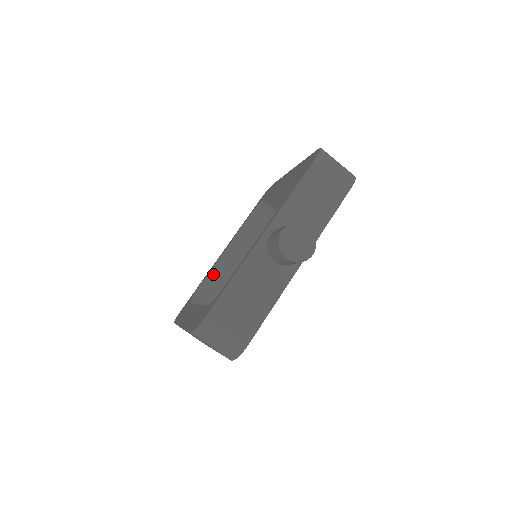
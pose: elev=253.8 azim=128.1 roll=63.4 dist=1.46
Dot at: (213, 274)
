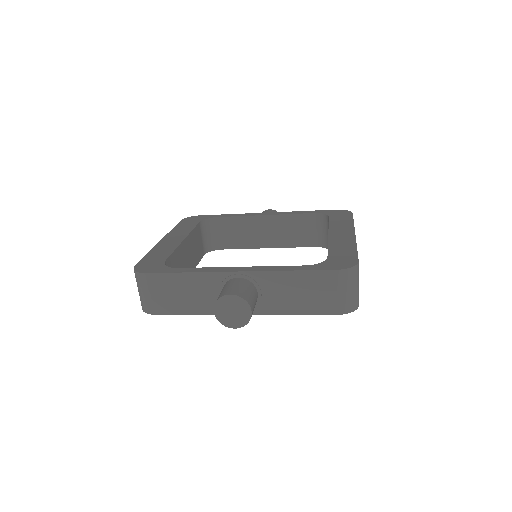
Dot at: (240, 220)
